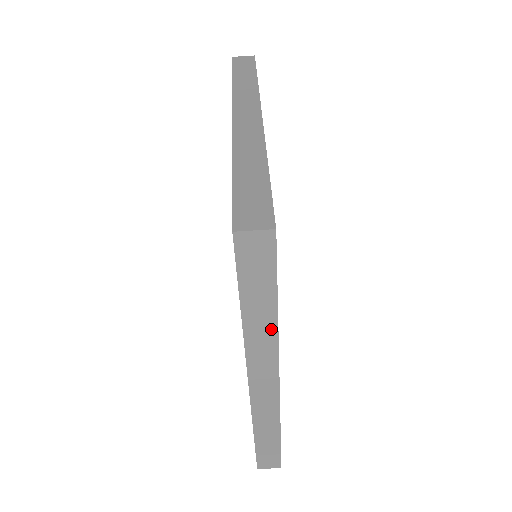
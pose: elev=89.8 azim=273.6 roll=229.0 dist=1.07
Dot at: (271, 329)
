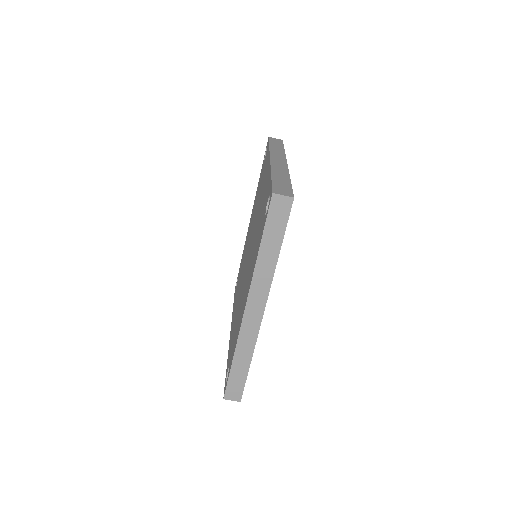
Dot at: occluded
